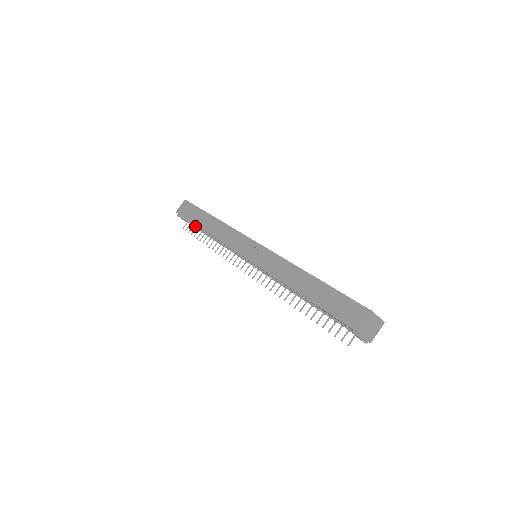
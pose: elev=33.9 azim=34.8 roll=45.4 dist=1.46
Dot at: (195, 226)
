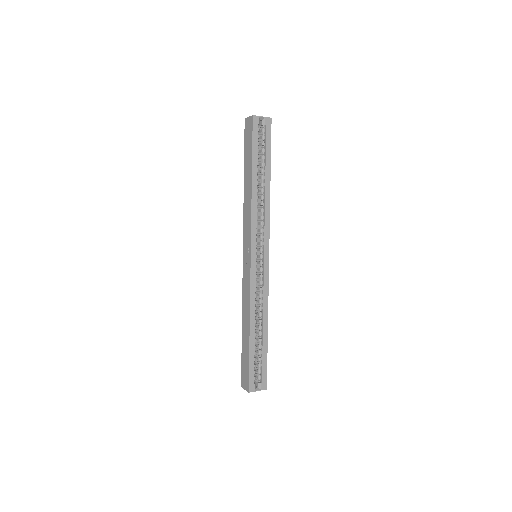
Dot at: occluded
